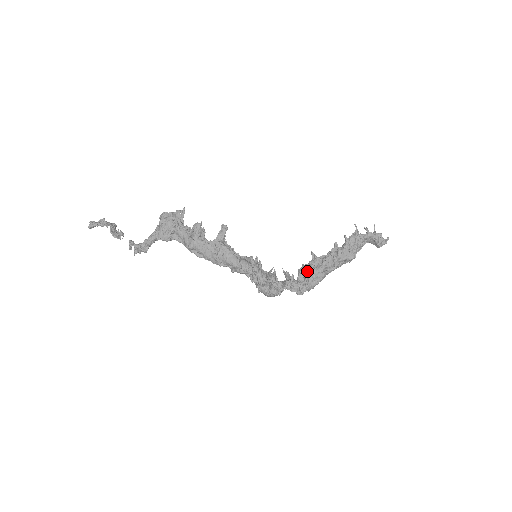
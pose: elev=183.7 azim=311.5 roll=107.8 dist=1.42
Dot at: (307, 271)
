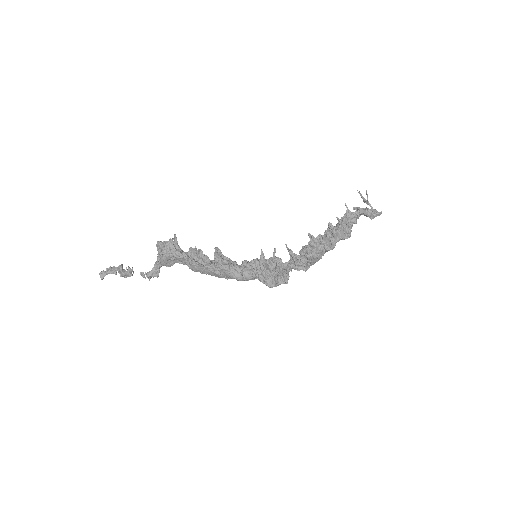
Dot at: (307, 254)
